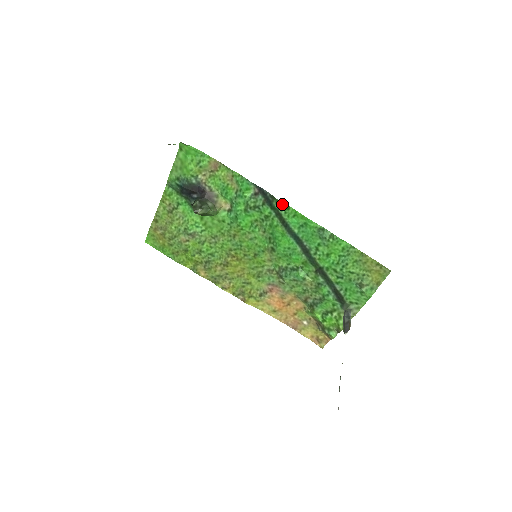
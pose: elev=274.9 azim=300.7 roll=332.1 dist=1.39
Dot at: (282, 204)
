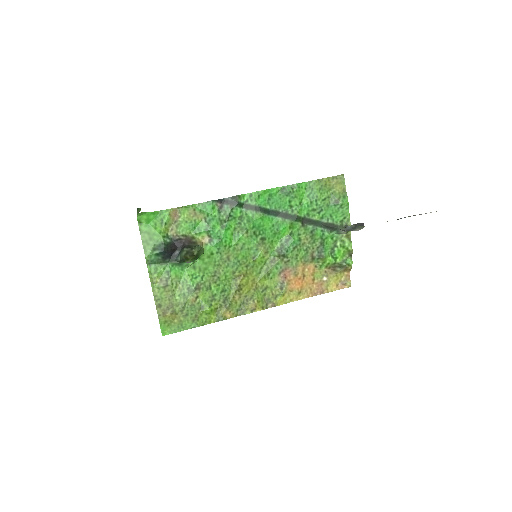
Dot at: (244, 196)
